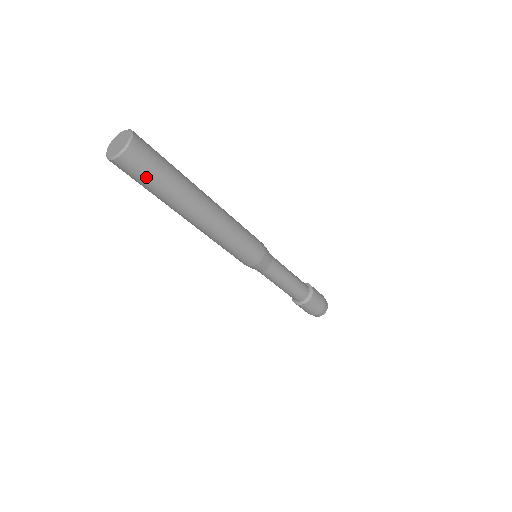
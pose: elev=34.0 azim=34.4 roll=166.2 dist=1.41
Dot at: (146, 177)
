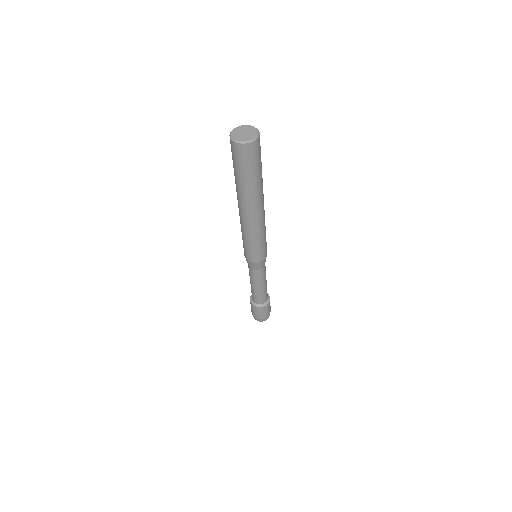
Dot at: (253, 165)
